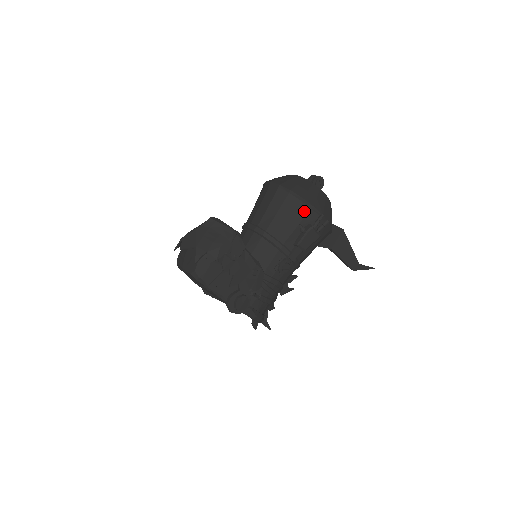
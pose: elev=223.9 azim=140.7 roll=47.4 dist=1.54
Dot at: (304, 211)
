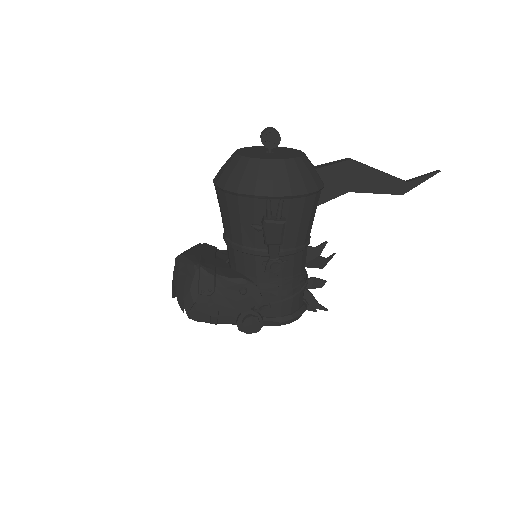
Dot at: (249, 205)
